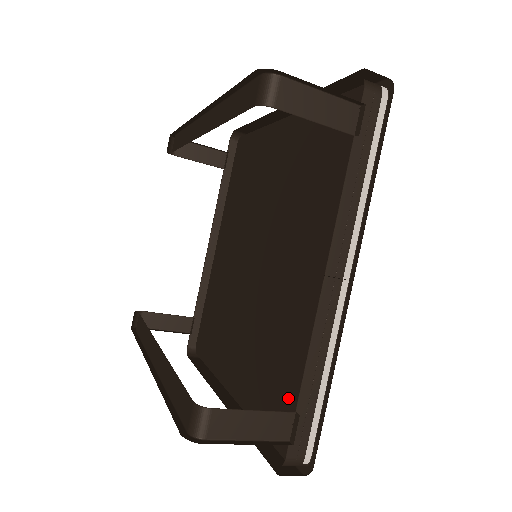
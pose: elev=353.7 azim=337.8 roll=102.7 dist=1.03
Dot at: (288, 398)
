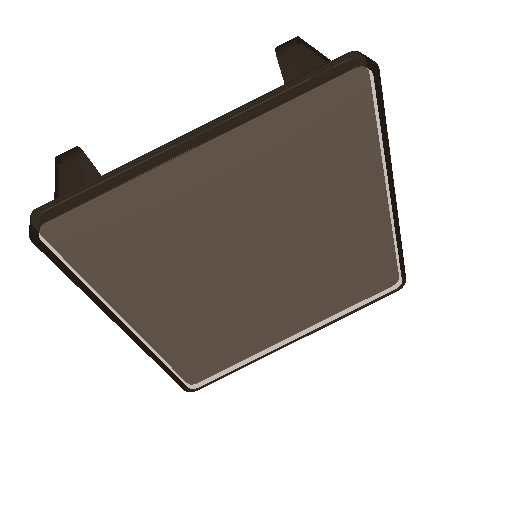
Dot at: occluded
